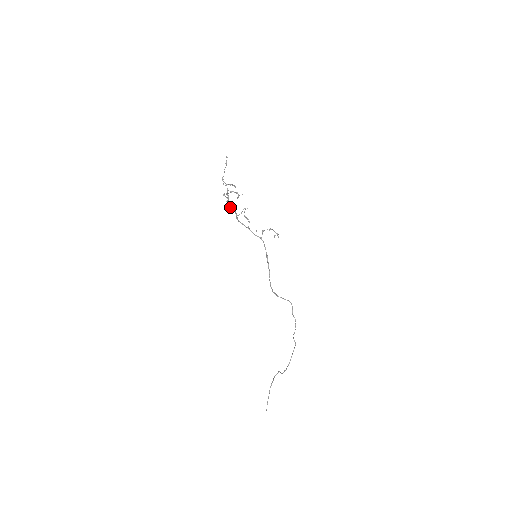
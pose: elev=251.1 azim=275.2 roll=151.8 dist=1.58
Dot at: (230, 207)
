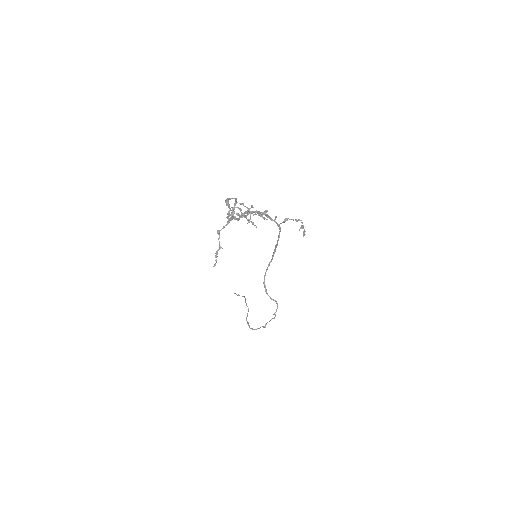
Dot at: occluded
